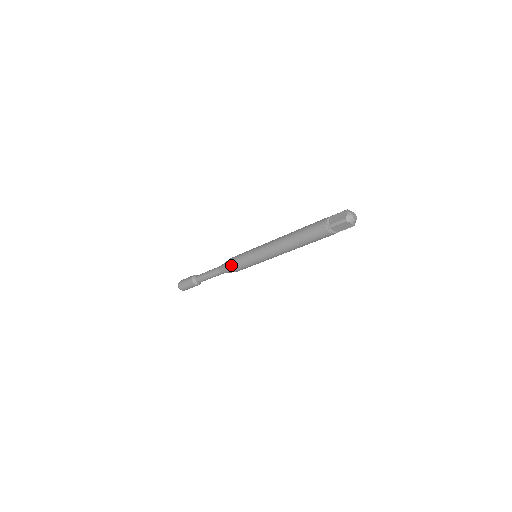
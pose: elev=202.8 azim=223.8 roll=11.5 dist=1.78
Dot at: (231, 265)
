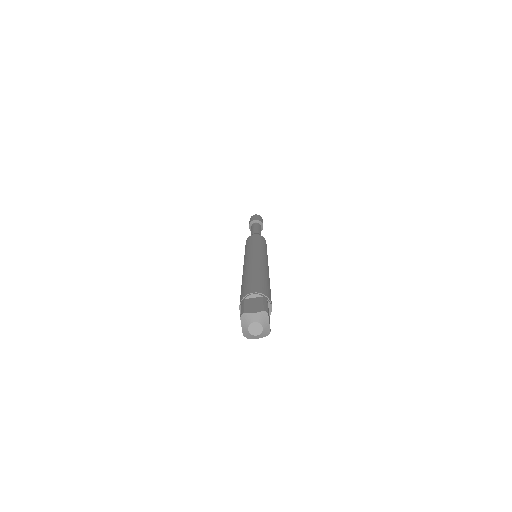
Dot at: occluded
